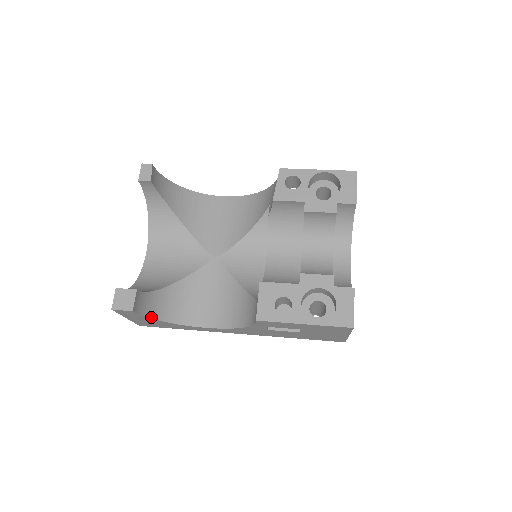
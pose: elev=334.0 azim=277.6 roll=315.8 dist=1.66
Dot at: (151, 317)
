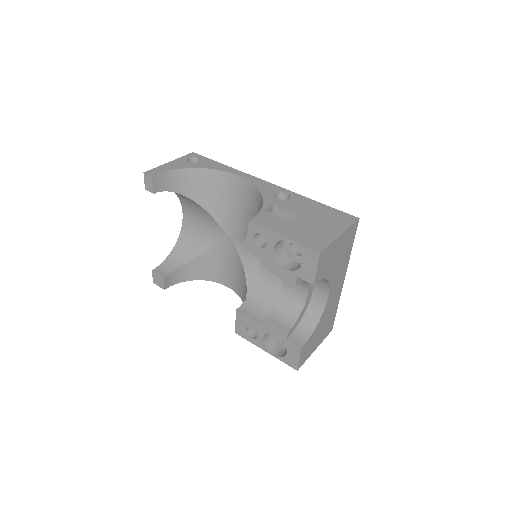
Dot at: (185, 281)
